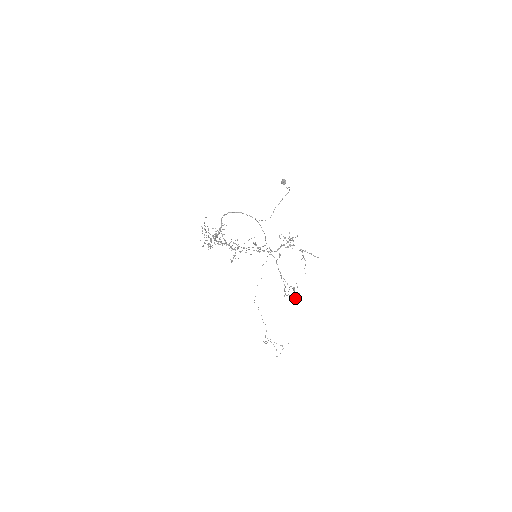
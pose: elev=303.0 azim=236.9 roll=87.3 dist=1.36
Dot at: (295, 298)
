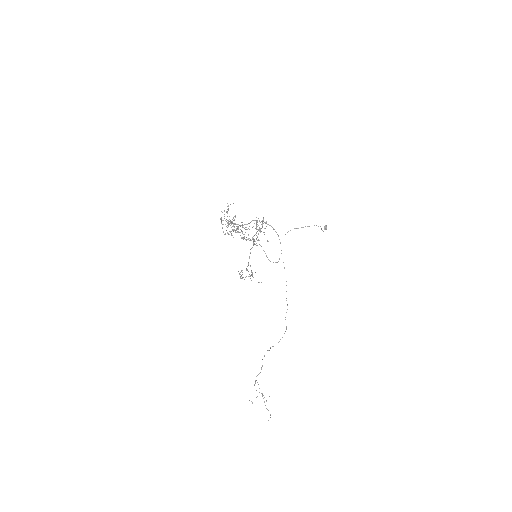
Dot at: (241, 275)
